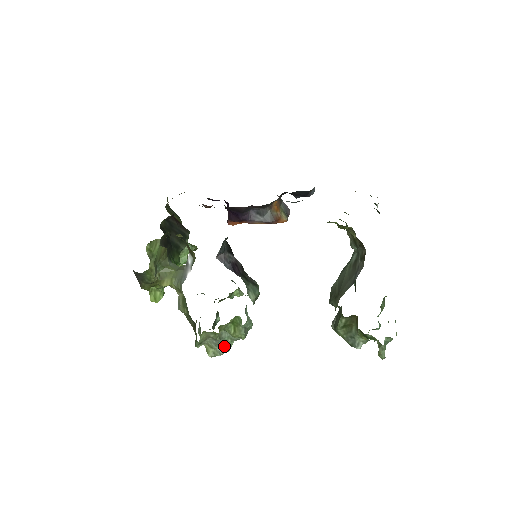
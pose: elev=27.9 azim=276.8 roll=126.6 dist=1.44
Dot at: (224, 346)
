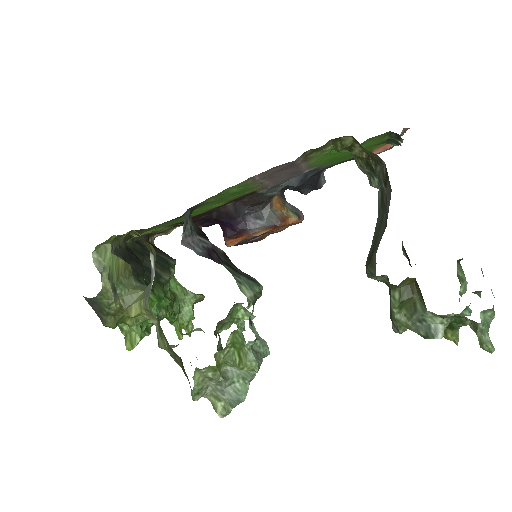
Dot at: (235, 392)
